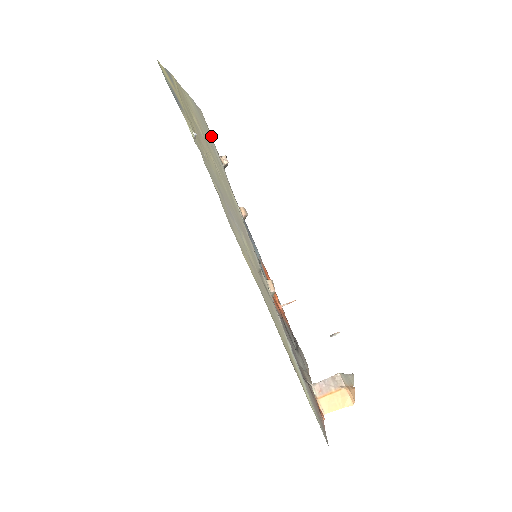
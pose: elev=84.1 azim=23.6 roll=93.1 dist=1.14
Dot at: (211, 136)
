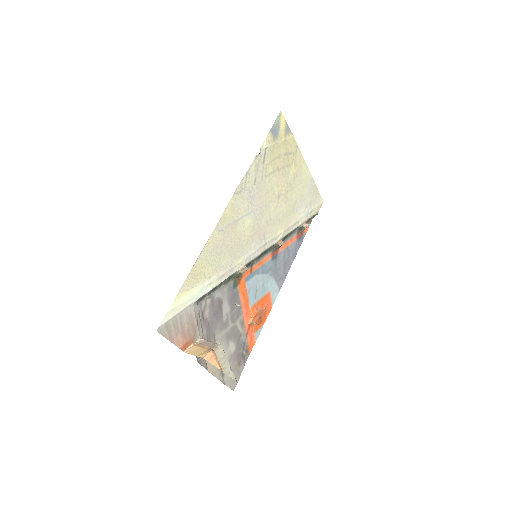
Dot at: (311, 210)
